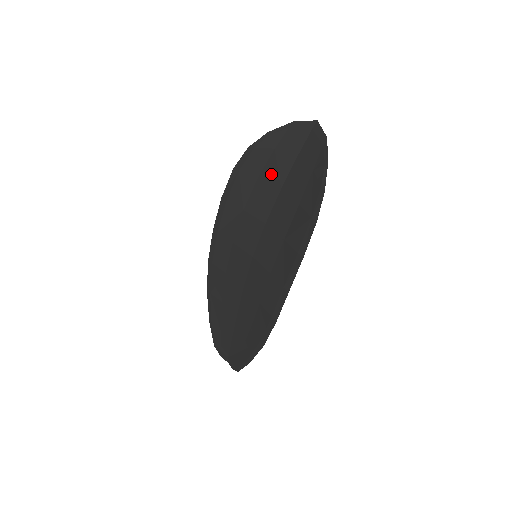
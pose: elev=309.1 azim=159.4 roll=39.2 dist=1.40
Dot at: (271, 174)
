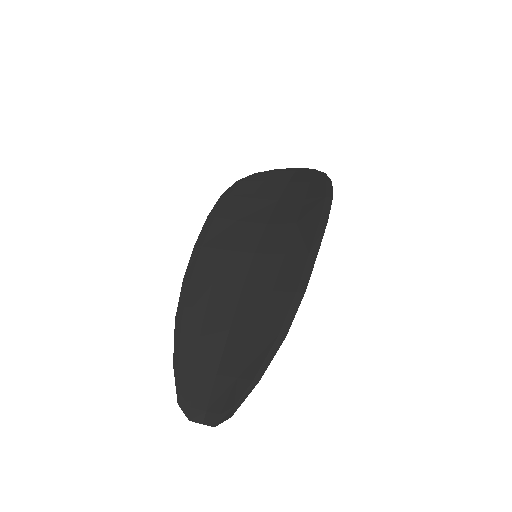
Dot at: (265, 194)
